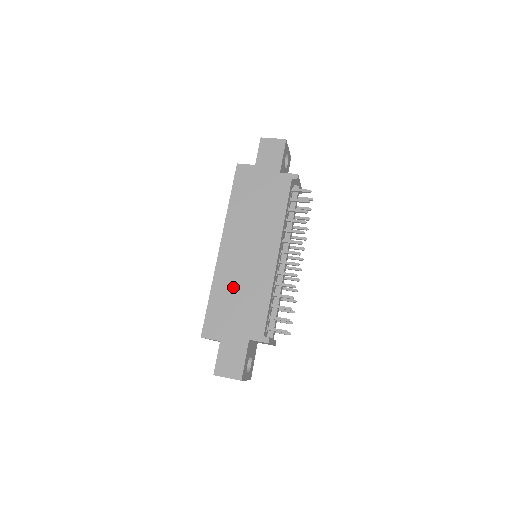
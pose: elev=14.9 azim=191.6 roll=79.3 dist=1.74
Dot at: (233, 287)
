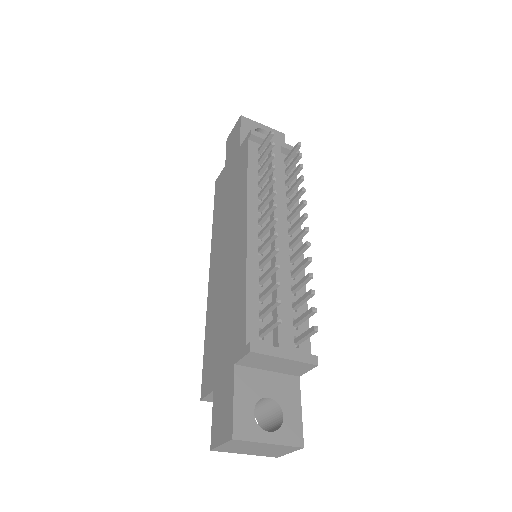
Dot at: (219, 307)
